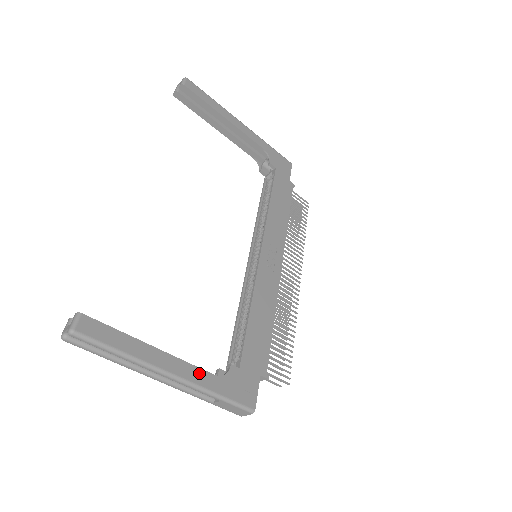
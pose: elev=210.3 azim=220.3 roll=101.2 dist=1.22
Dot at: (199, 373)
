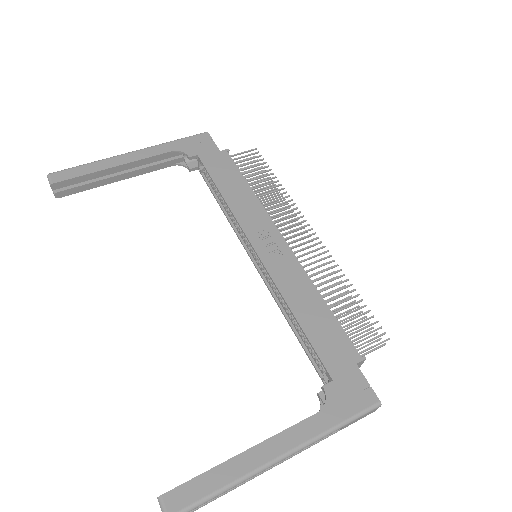
Dot at: (302, 428)
